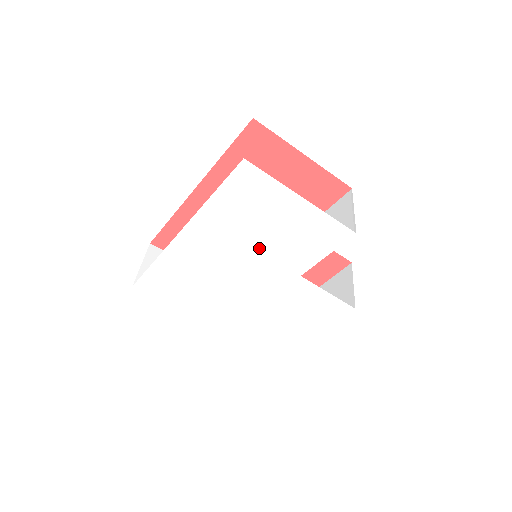
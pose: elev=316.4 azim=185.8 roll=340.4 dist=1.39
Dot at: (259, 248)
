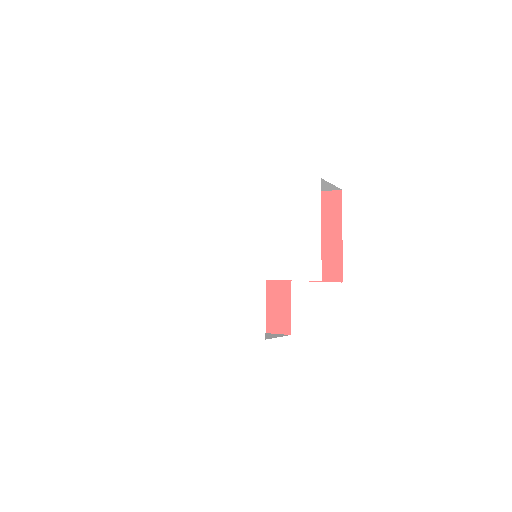
Dot at: (268, 237)
